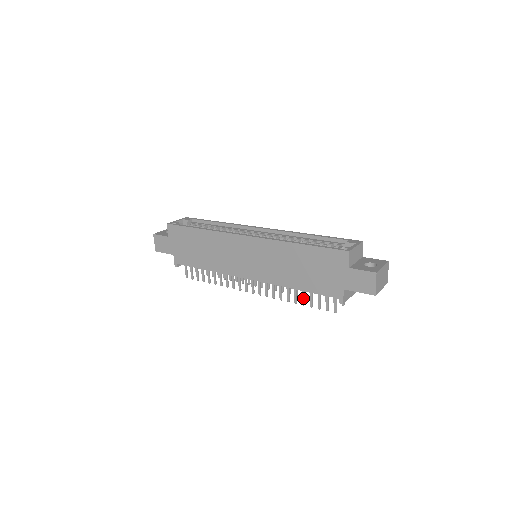
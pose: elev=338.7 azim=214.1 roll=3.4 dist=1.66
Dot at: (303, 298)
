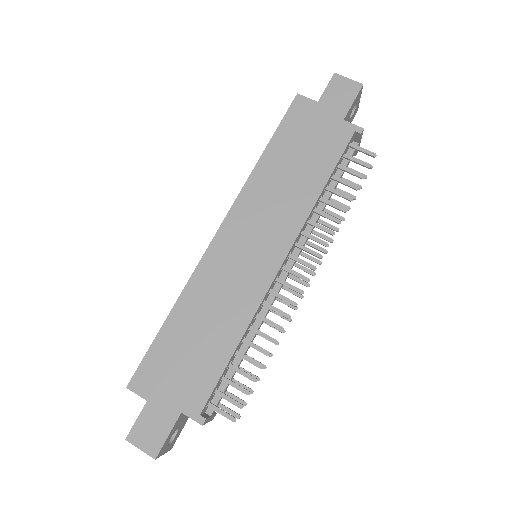
Dot at: (341, 194)
